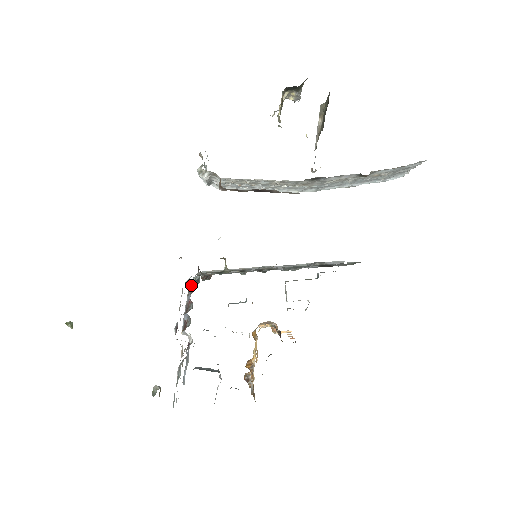
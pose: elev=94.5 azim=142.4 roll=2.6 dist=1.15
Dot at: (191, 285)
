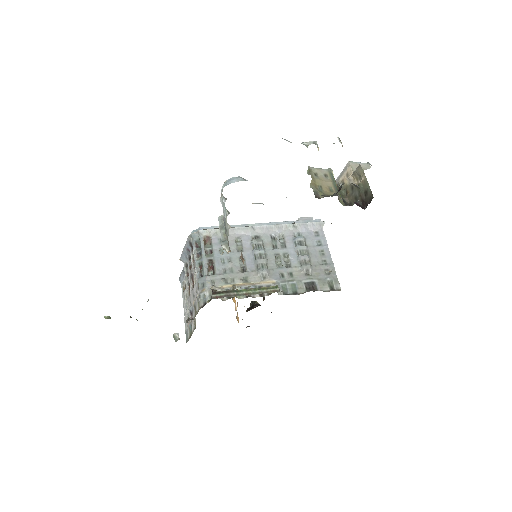
Dot at: (191, 242)
